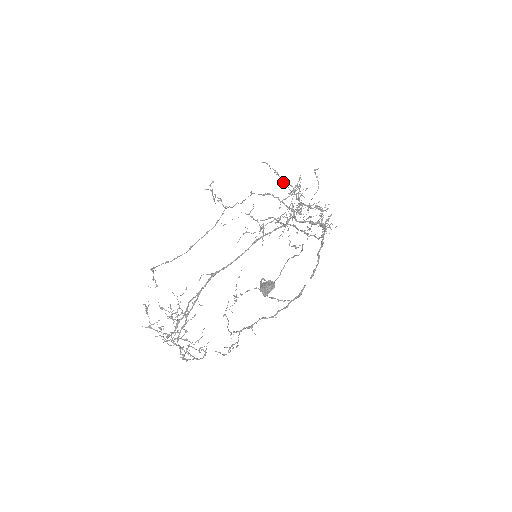
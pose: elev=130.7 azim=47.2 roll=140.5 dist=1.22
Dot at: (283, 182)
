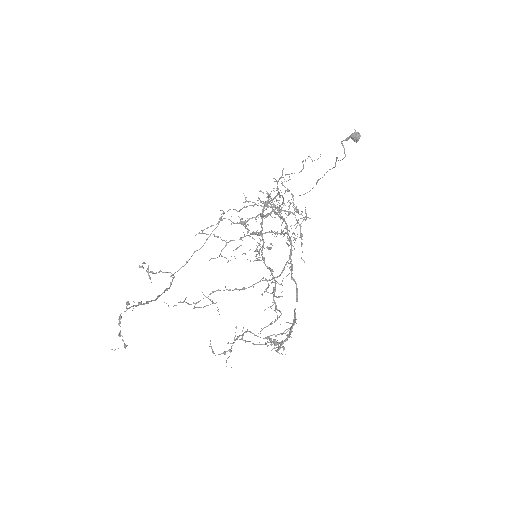
Dot at: (226, 240)
